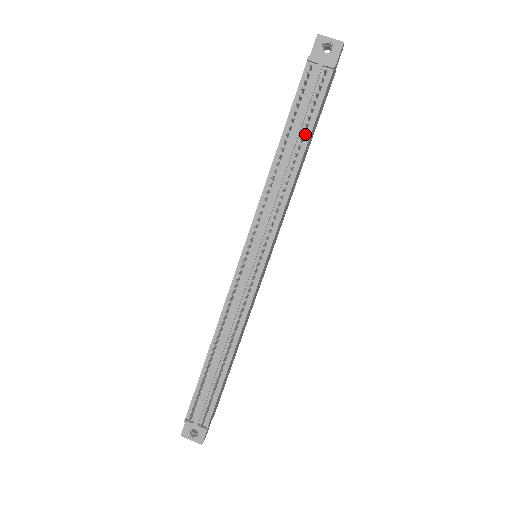
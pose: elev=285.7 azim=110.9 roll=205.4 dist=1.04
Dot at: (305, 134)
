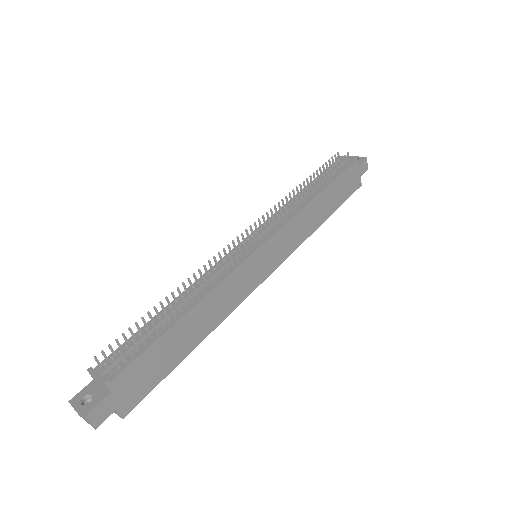
Dot at: (325, 184)
